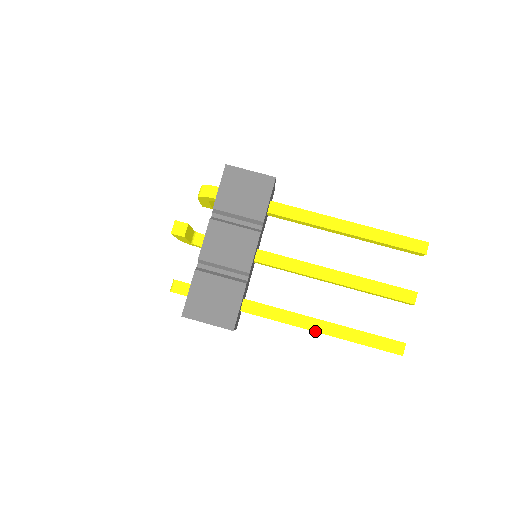
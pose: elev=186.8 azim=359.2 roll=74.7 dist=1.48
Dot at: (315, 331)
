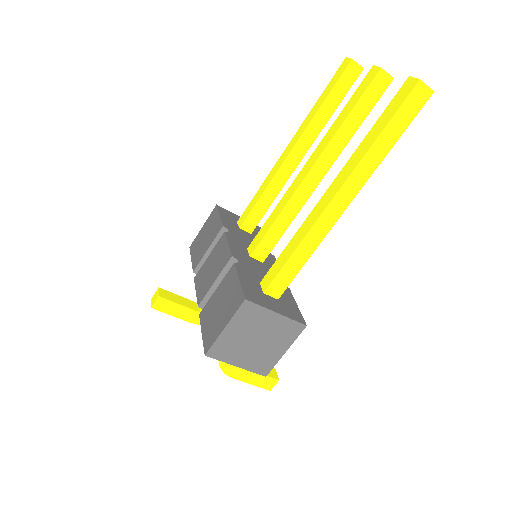
Dot at: (328, 204)
